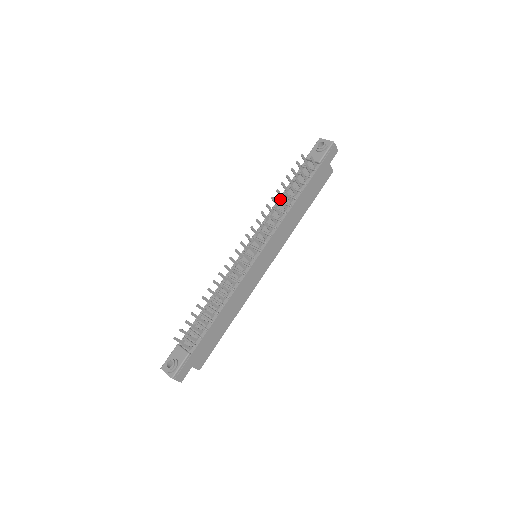
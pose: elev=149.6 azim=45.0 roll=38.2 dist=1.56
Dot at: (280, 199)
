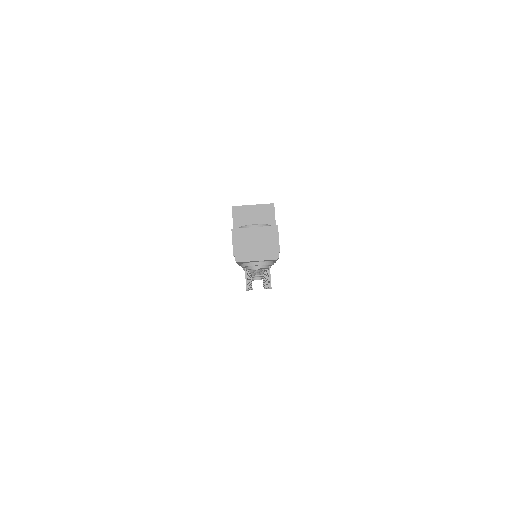
Dot at: occluded
